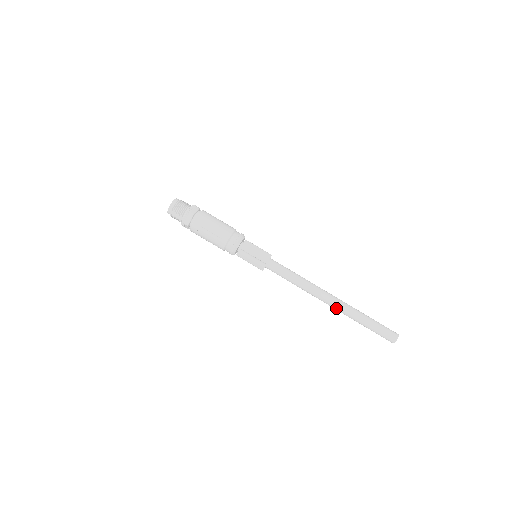
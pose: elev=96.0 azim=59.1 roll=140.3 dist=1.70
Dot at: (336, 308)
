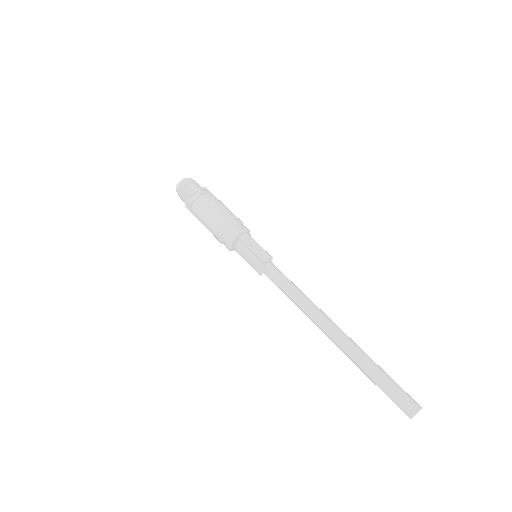
Dot at: (343, 337)
